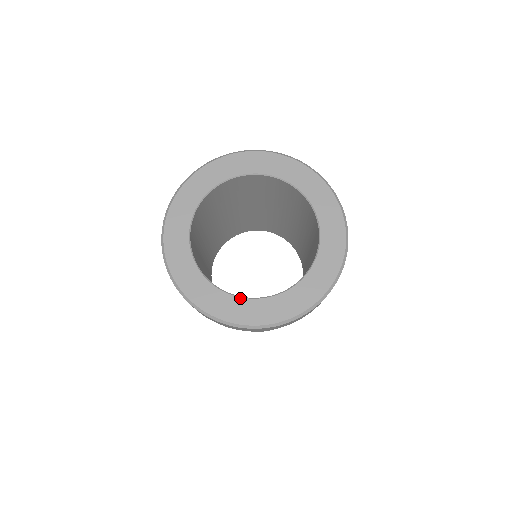
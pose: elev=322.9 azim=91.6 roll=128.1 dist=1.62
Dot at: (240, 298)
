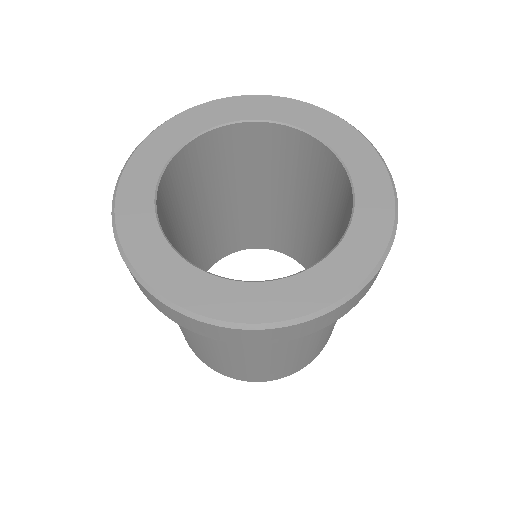
Dot at: (229, 281)
